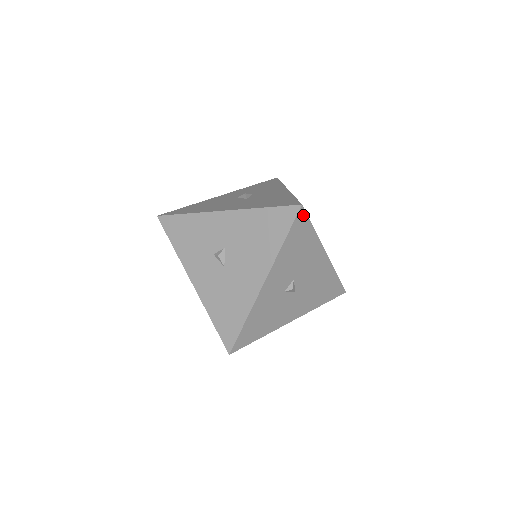
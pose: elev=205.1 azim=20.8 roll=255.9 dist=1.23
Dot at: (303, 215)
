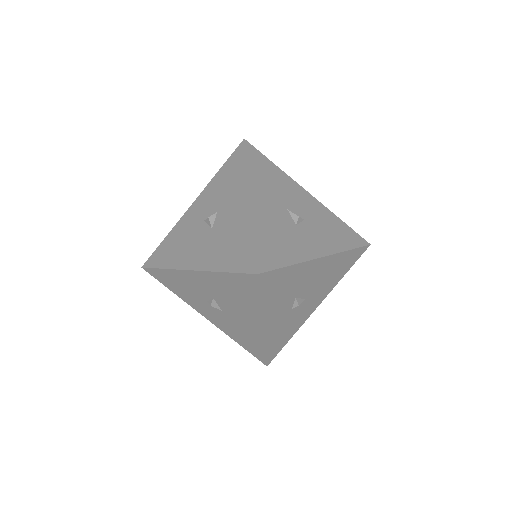
Dot at: (266, 275)
